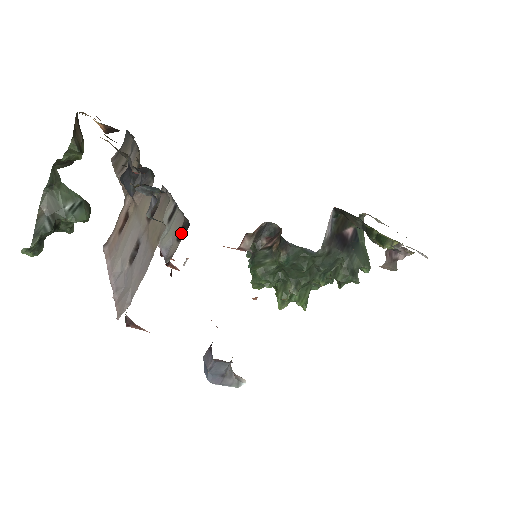
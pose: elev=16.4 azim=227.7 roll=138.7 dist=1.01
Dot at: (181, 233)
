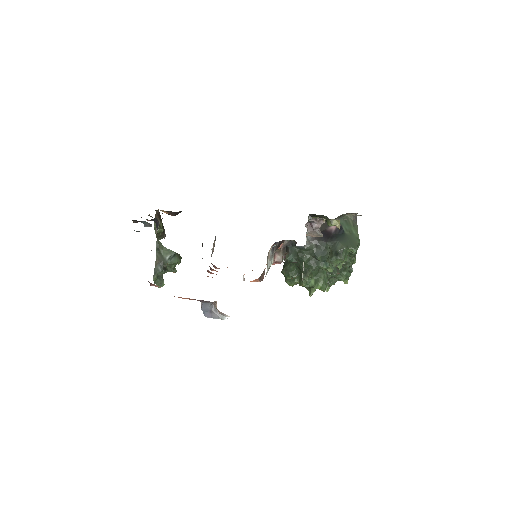
Dot at: occluded
